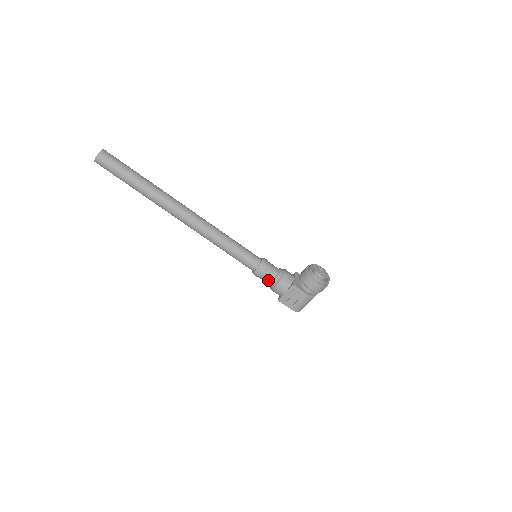
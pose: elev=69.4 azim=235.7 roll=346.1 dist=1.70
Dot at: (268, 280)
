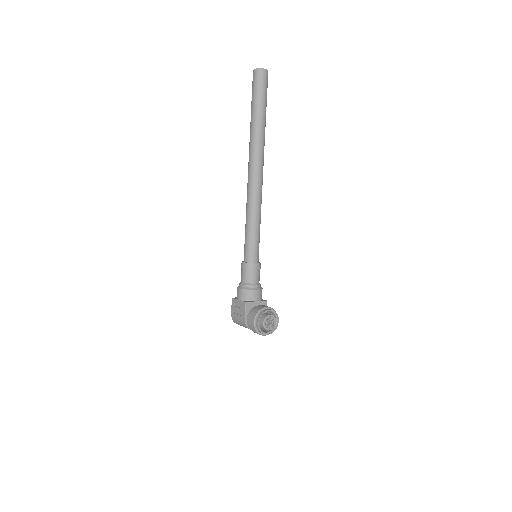
Dot at: (242, 279)
